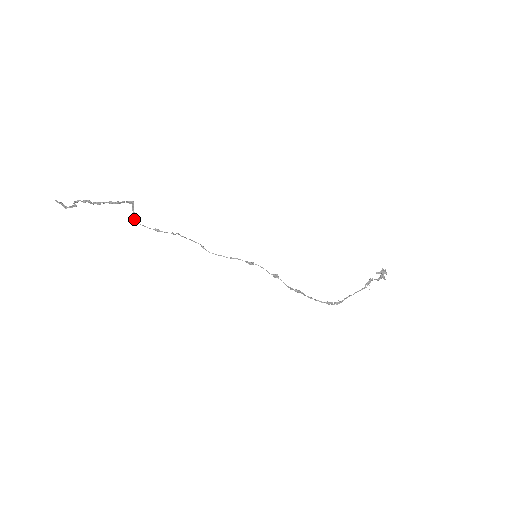
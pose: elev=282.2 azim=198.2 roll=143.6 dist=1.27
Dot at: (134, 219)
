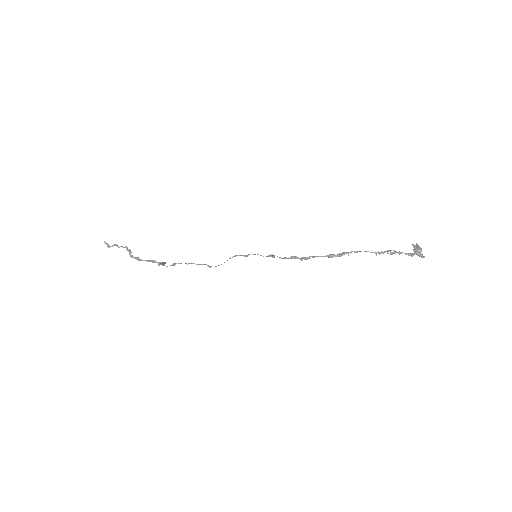
Dot at: (159, 263)
